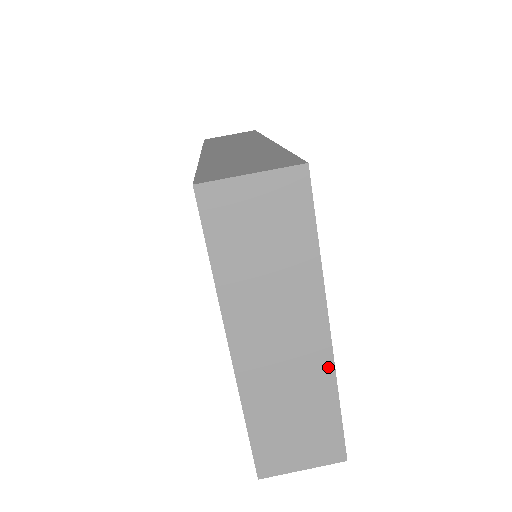
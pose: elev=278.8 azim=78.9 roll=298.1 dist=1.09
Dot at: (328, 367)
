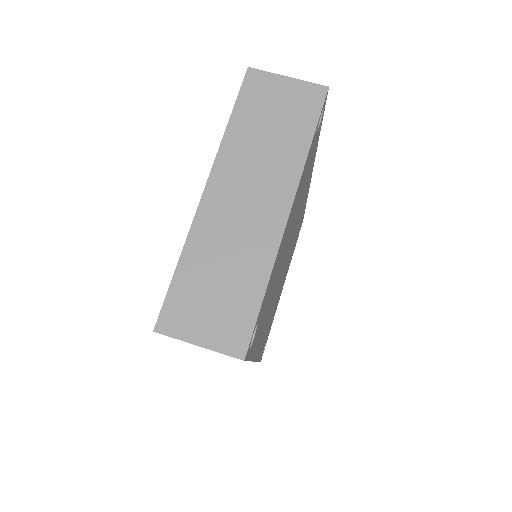
Dot at: (273, 246)
